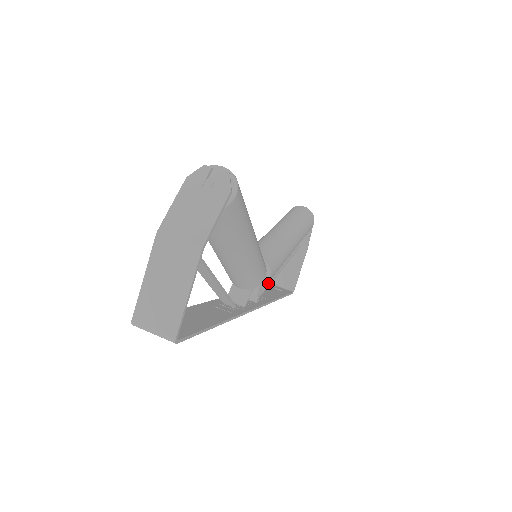
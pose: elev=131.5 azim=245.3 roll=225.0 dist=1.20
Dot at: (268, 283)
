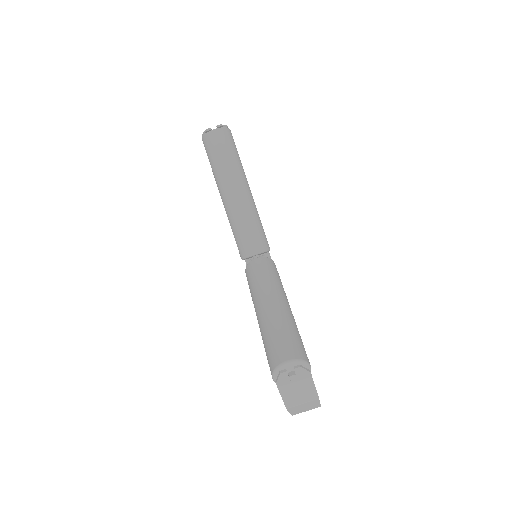
Dot at: occluded
